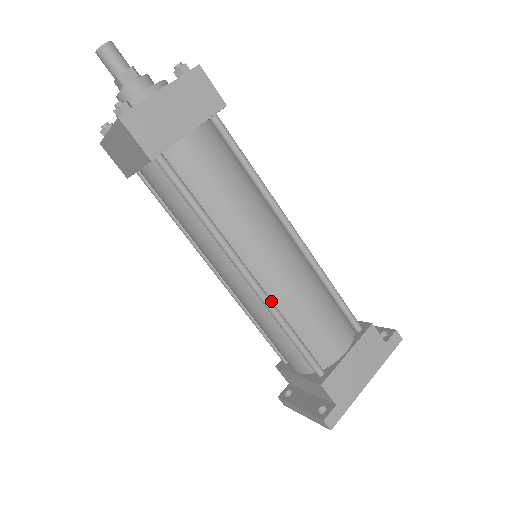
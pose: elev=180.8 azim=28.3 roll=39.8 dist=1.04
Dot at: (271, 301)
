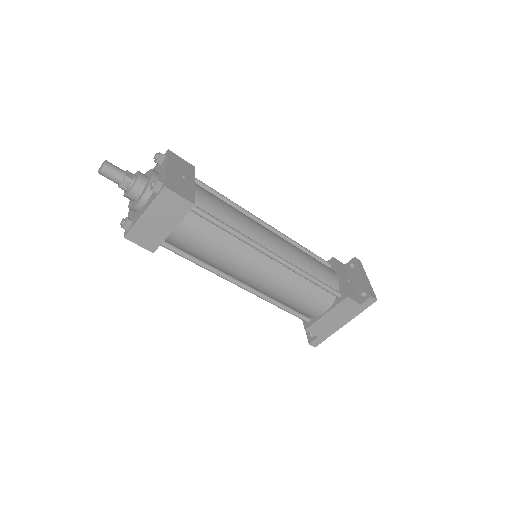
Dot at: (262, 295)
